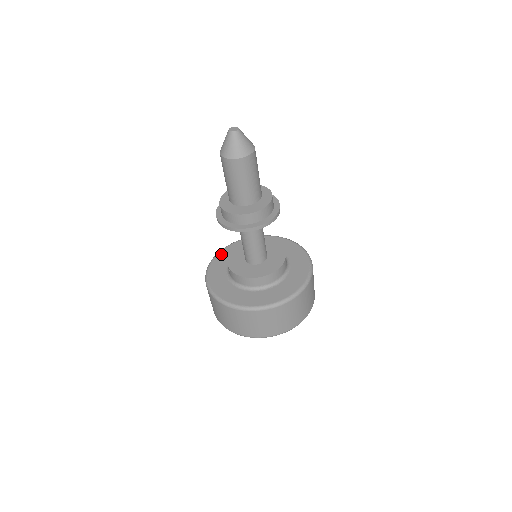
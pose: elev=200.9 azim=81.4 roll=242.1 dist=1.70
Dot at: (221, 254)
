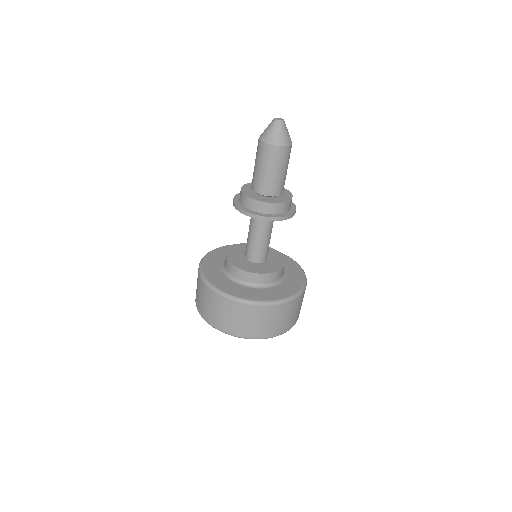
Dot at: (207, 260)
